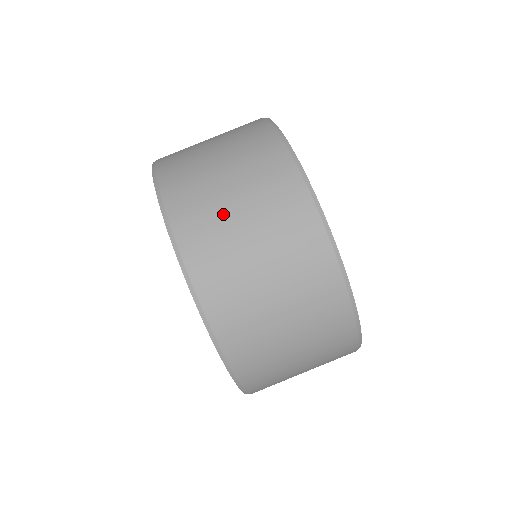
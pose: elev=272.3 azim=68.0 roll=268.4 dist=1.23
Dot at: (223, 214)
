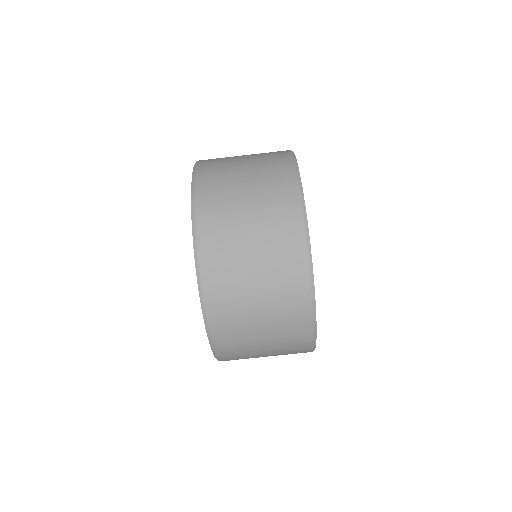
Dot at: (234, 197)
